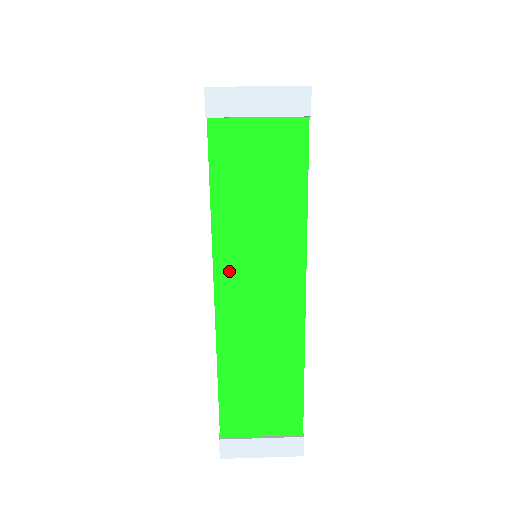
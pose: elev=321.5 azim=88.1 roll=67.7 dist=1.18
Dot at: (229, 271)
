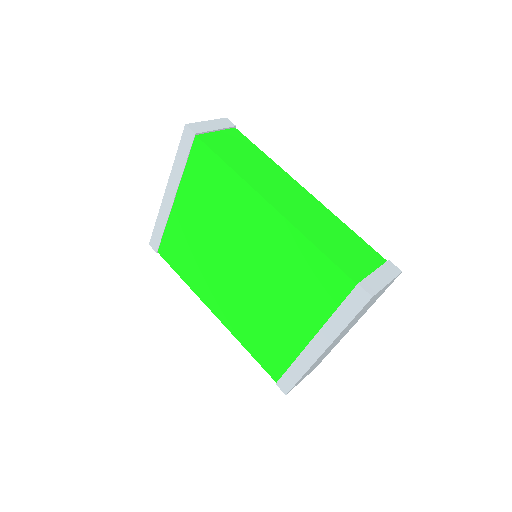
Dot at: (265, 191)
